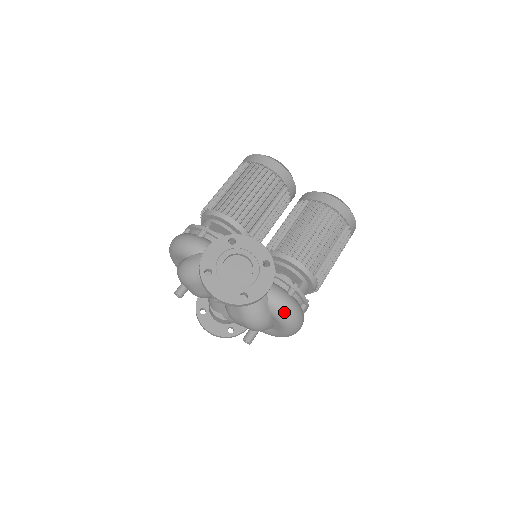
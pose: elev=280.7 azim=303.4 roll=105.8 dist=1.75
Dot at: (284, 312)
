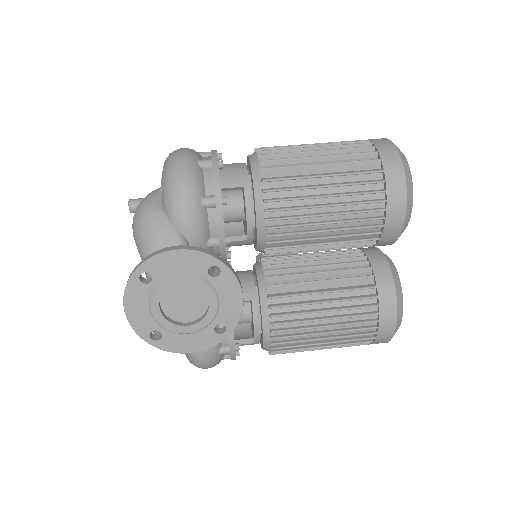
Dot at: (193, 360)
